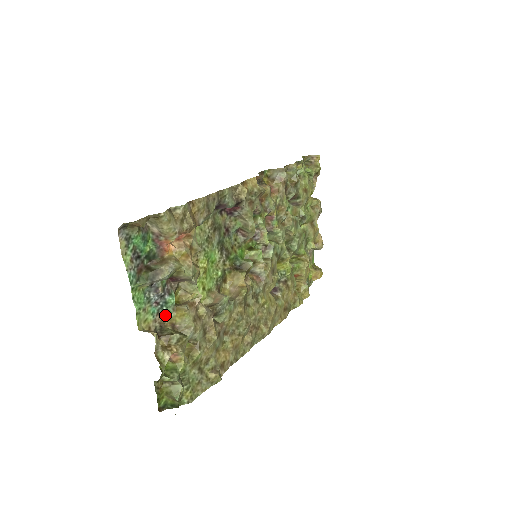
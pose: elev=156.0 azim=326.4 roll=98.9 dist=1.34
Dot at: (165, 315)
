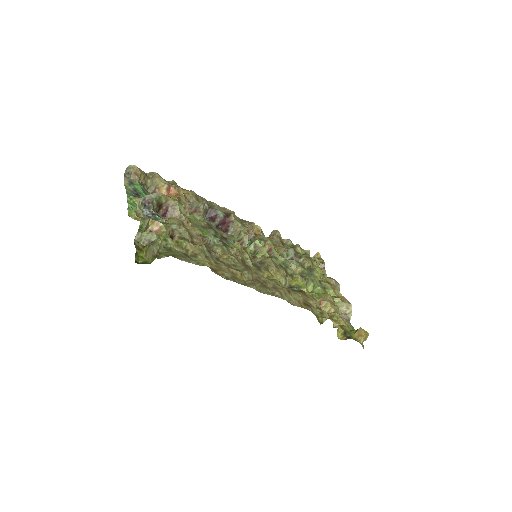
Dot at: occluded
